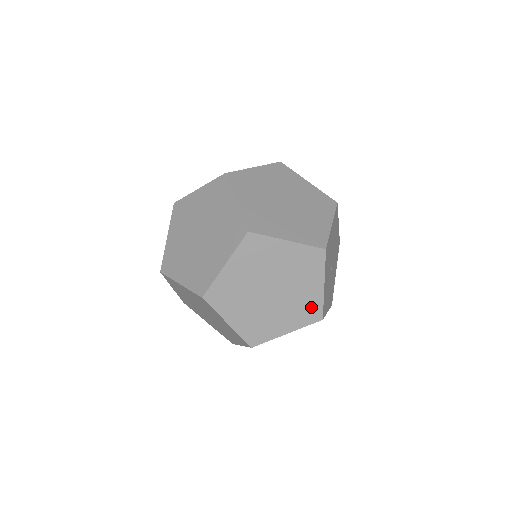
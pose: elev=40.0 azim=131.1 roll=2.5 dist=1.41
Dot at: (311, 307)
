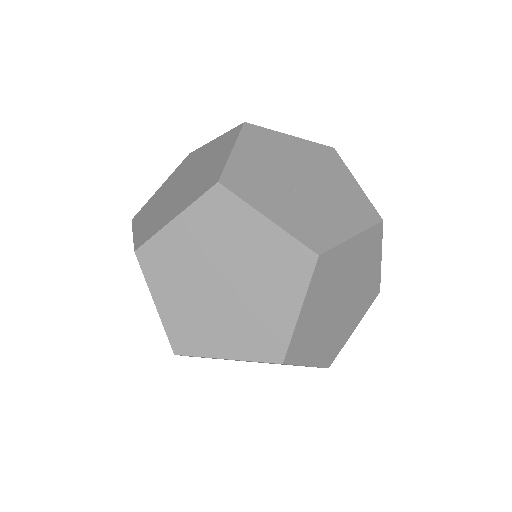
Dot at: (372, 288)
